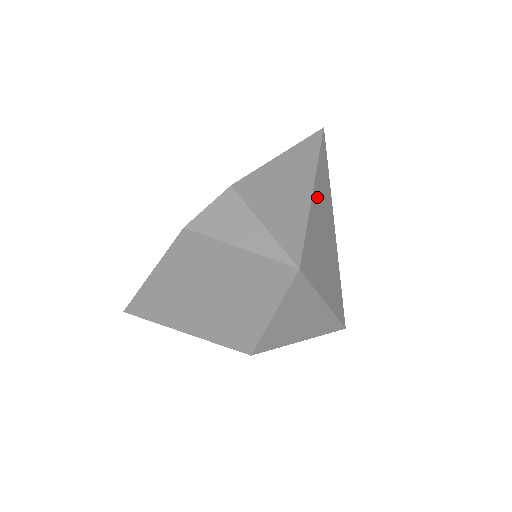
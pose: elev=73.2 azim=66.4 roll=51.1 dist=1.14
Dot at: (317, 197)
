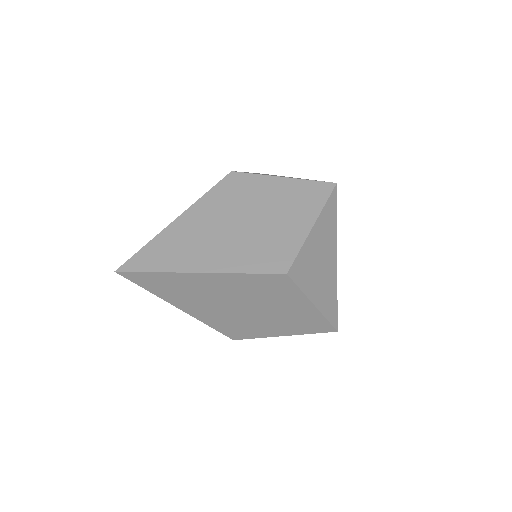
Dot at: occluded
